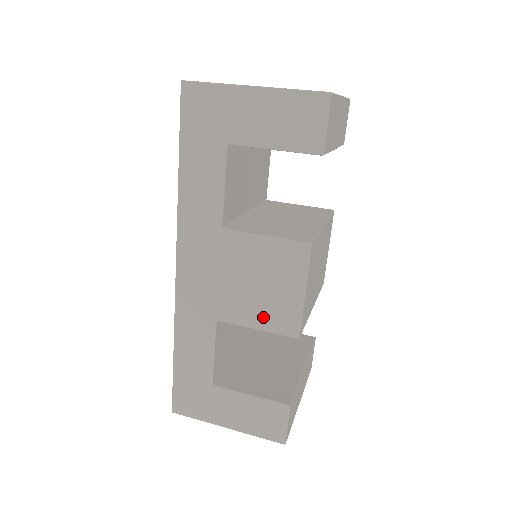
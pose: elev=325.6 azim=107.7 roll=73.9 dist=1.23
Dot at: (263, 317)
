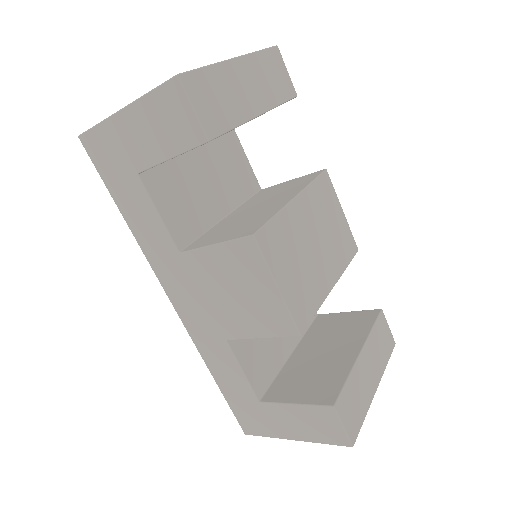
Dot at: (258, 324)
